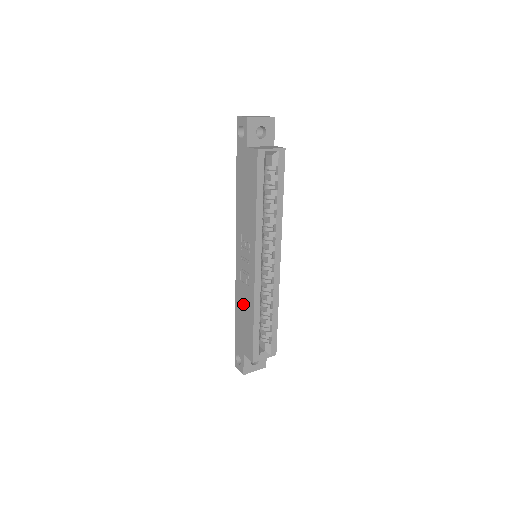
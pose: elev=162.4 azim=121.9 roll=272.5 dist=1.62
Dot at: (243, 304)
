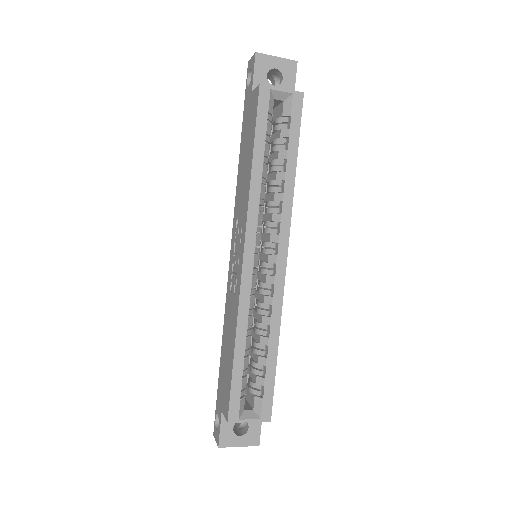
Dot at: (228, 326)
